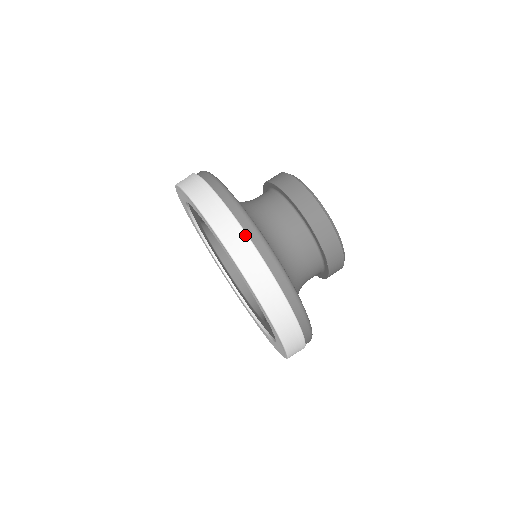
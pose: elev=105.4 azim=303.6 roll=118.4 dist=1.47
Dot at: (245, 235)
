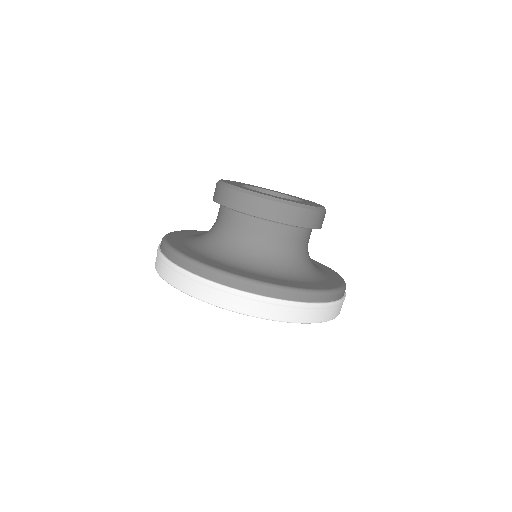
Dot at: (306, 305)
